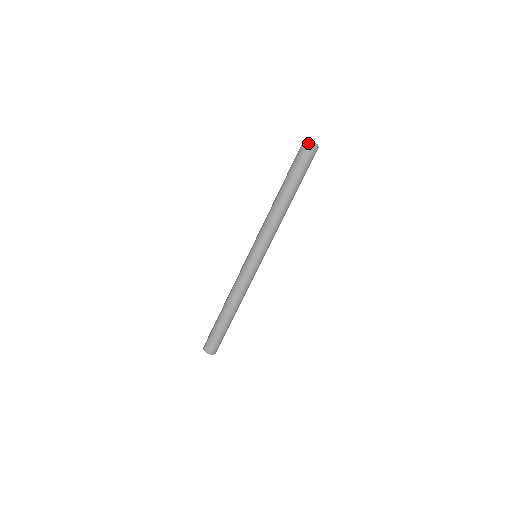
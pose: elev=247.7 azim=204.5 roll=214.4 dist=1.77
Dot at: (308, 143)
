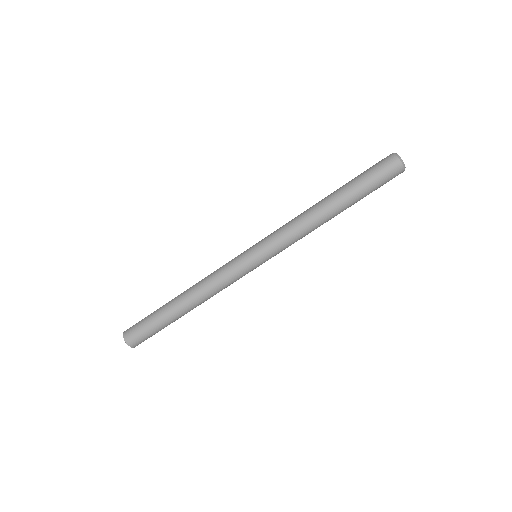
Dot at: (399, 159)
